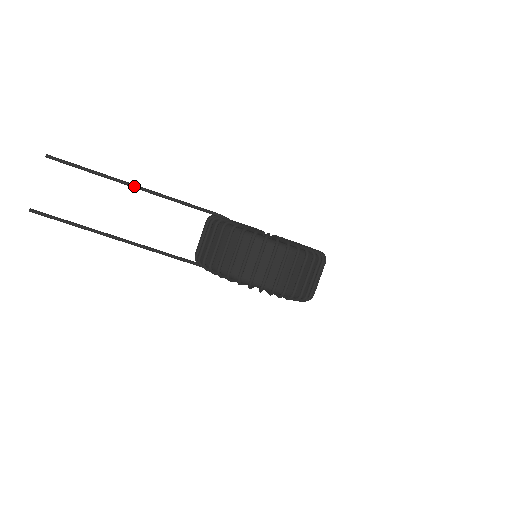
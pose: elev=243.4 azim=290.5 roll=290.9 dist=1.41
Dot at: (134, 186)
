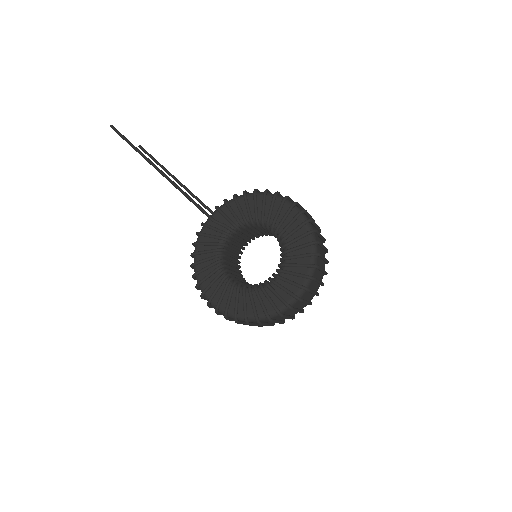
Dot at: (184, 185)
